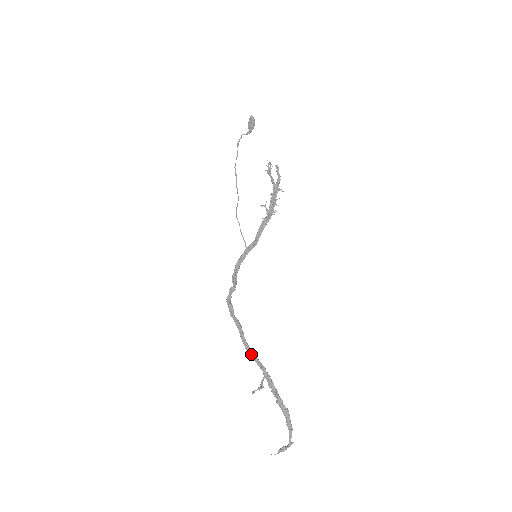
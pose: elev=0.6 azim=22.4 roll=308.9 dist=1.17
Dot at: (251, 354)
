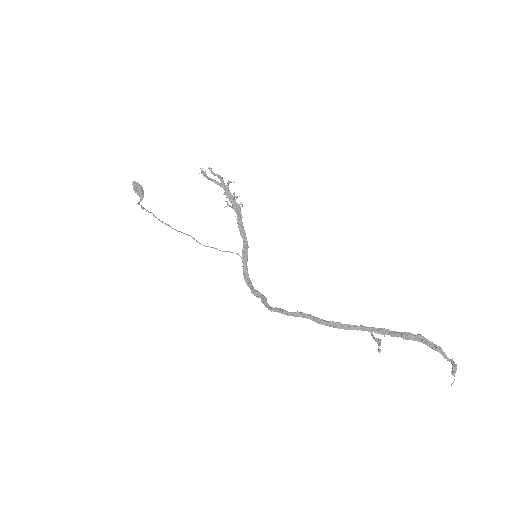
Dot at: (340, 327)
